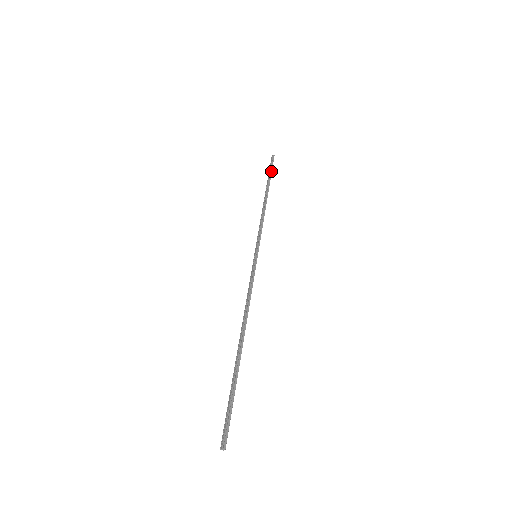
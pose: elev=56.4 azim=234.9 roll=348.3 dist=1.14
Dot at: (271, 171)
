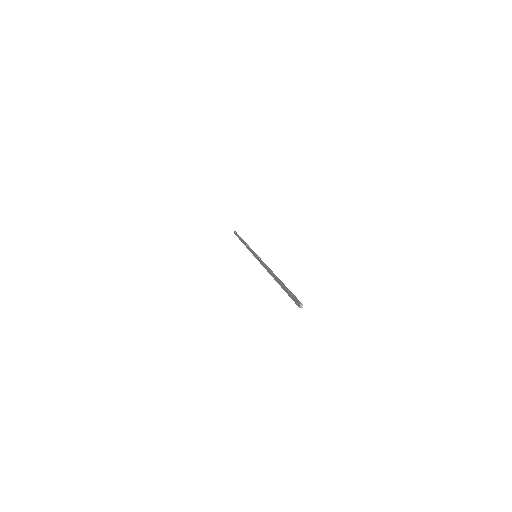
Dot at: occluded
